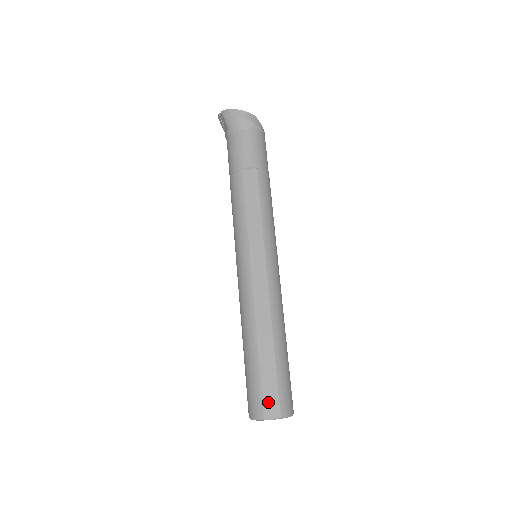
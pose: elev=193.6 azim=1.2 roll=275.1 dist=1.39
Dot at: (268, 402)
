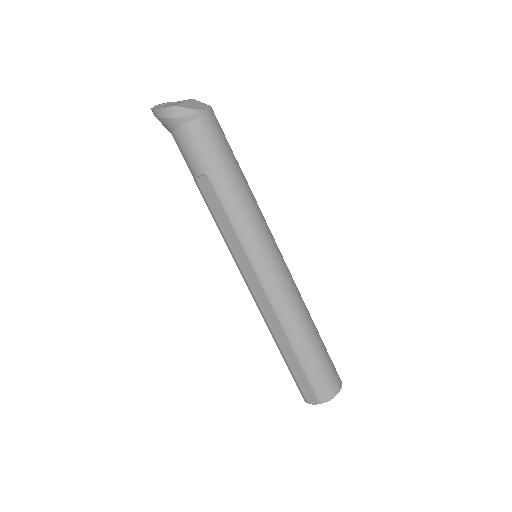
Dot at: (305, 392)
